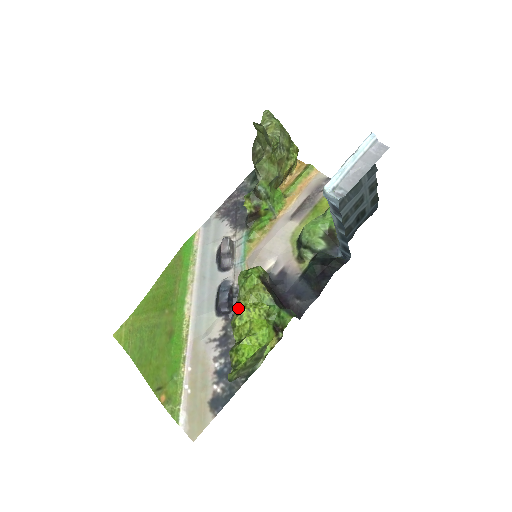
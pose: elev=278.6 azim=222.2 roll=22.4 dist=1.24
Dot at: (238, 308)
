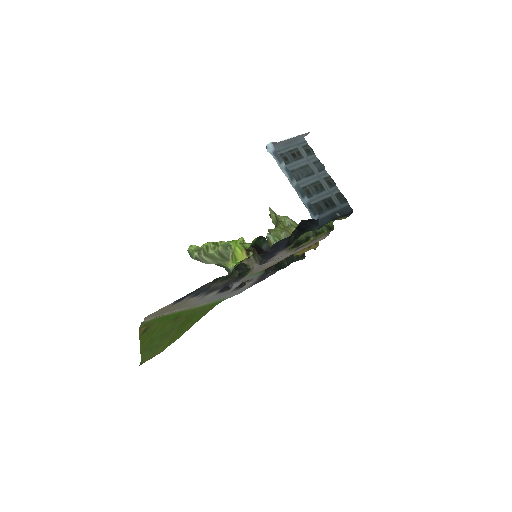
Dot at: occluded
